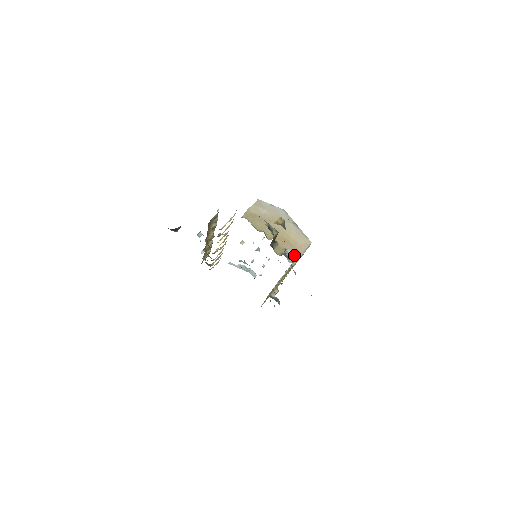
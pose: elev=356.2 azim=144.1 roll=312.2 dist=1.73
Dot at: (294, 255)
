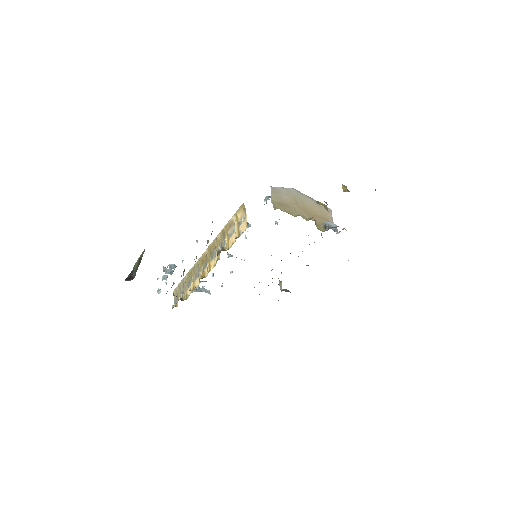
Dot at: (334, 225)
